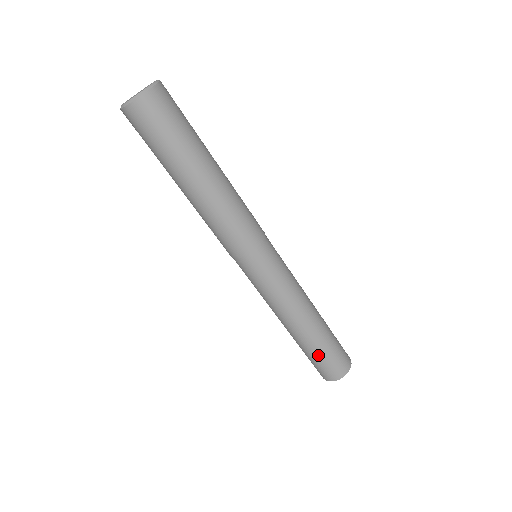
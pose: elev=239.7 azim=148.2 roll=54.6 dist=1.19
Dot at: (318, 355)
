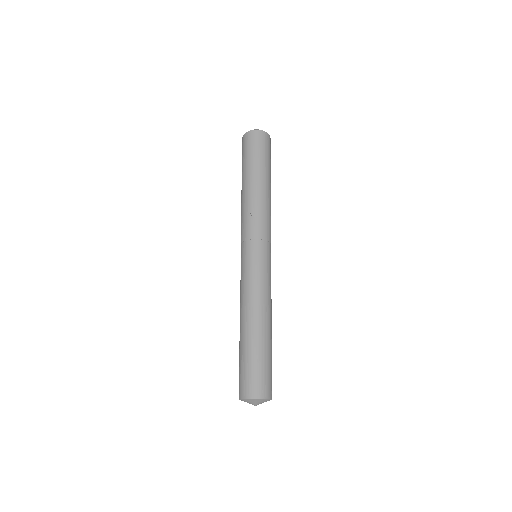
Dot at: (265, 358)
